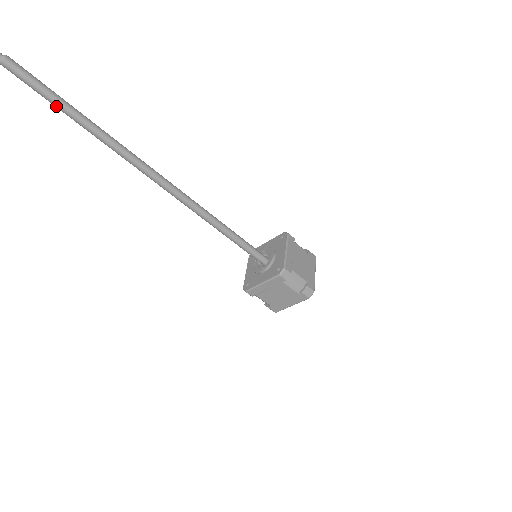
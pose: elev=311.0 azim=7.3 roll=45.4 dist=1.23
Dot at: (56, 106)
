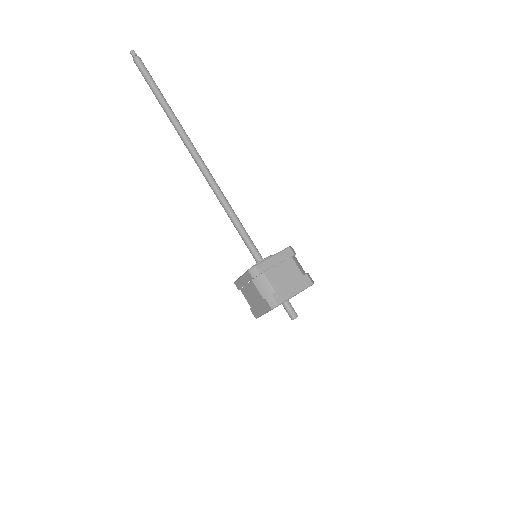
Dot at: occluded
